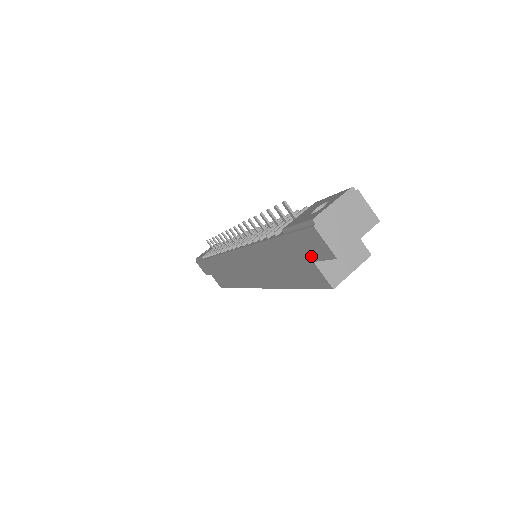
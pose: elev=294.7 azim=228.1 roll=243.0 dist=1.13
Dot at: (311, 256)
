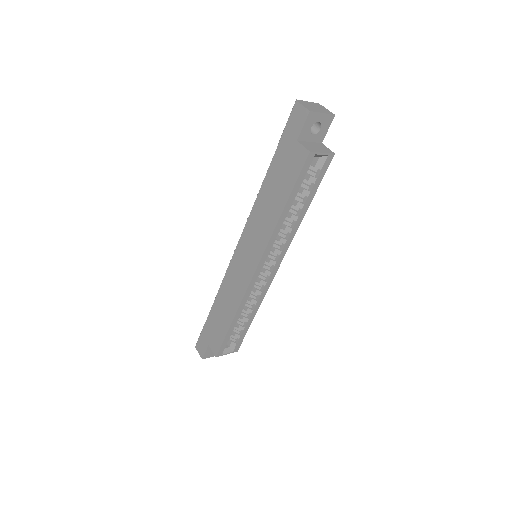
Dot at: (296, 136)
